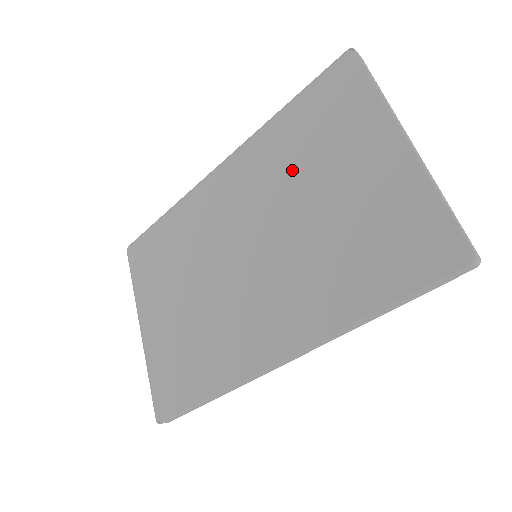
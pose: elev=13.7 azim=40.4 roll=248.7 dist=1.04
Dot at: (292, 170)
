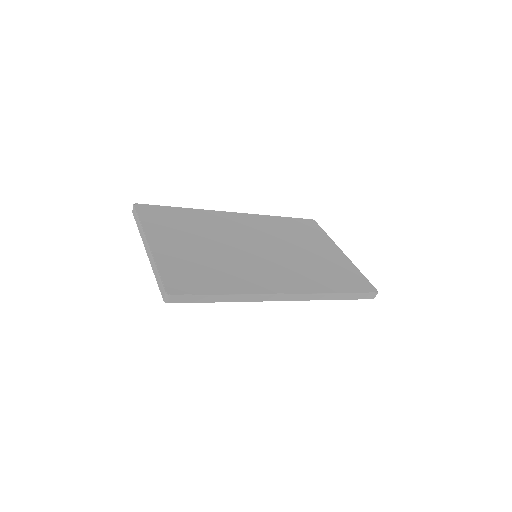
Dot at: (287, 236)
